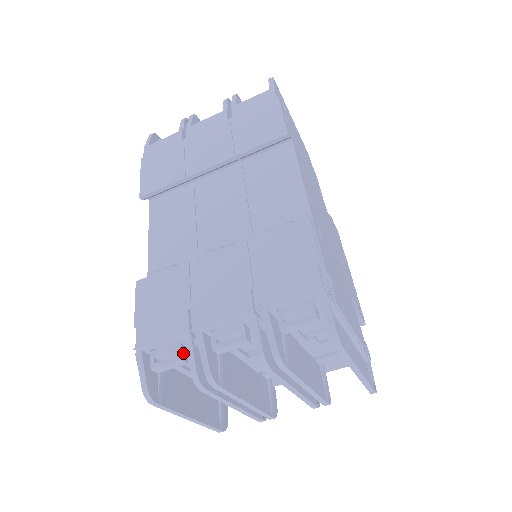
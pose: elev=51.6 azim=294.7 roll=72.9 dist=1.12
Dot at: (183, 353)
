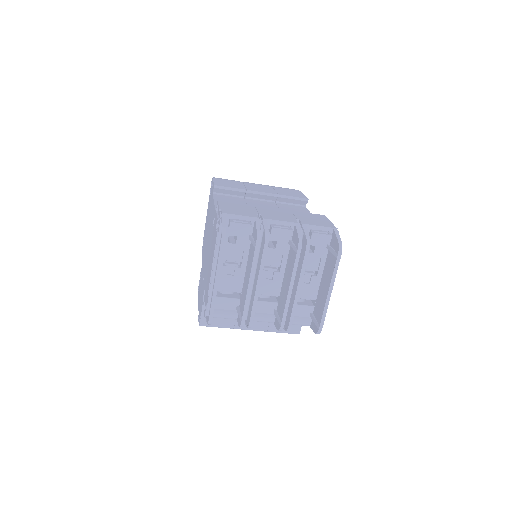
Dot at: (251, 225)
